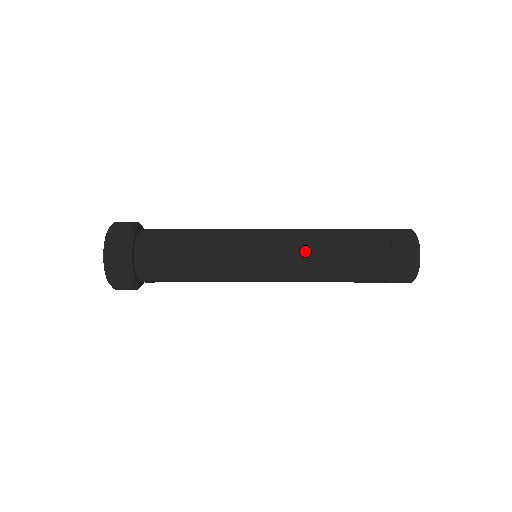
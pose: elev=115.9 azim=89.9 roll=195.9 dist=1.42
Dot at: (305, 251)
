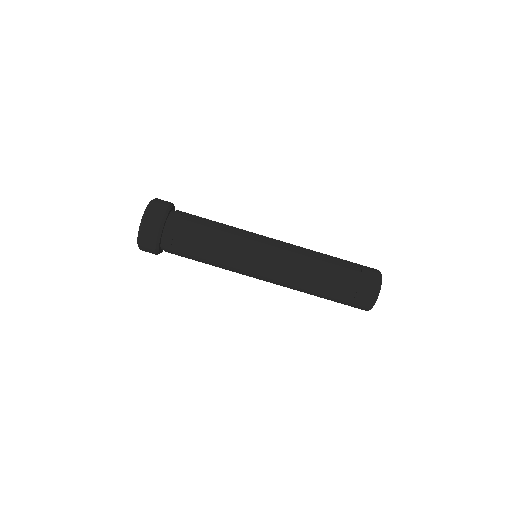
Dot at: (290, 277)
